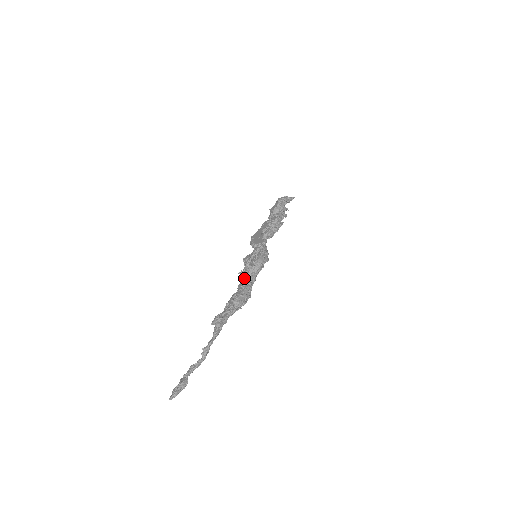
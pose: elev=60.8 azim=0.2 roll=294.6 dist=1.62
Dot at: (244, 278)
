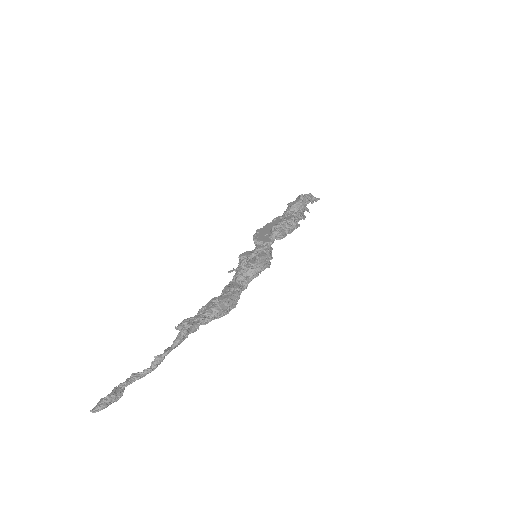
Dot at: (234, 280)
